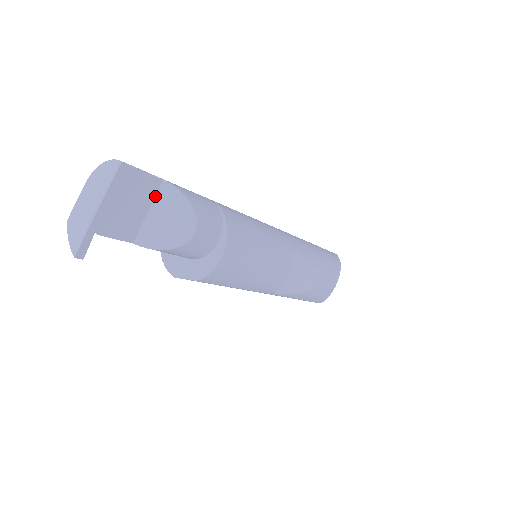
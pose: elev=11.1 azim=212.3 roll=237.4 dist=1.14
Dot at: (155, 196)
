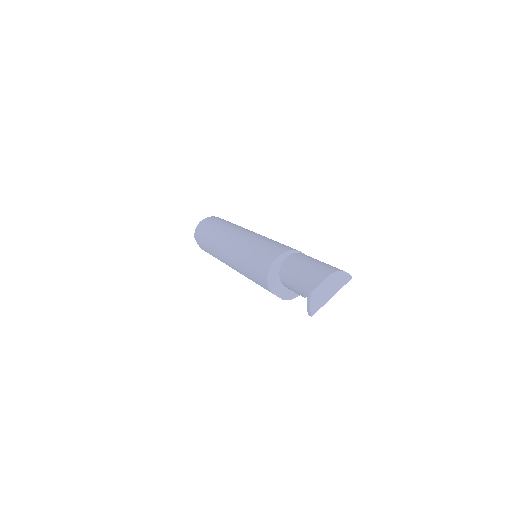
Dot at: occluded
